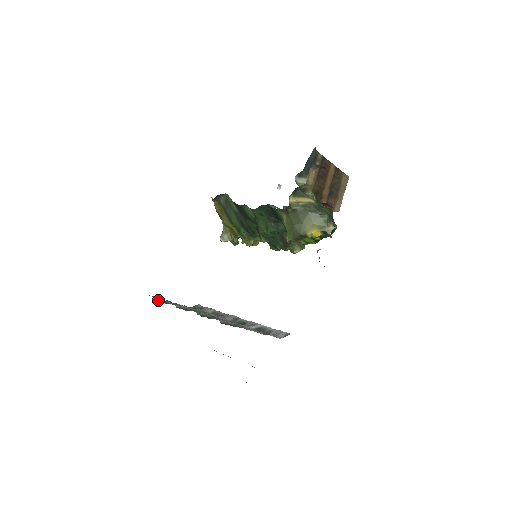
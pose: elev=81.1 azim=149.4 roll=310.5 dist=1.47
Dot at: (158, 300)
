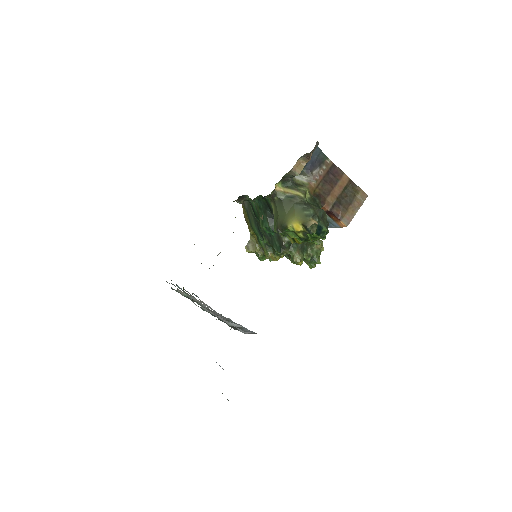
Dot at: occluded
